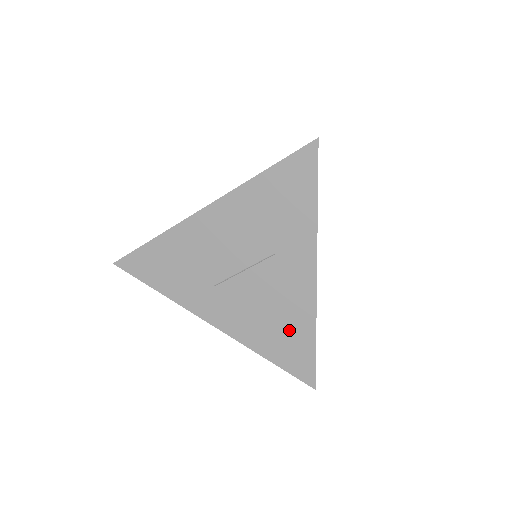
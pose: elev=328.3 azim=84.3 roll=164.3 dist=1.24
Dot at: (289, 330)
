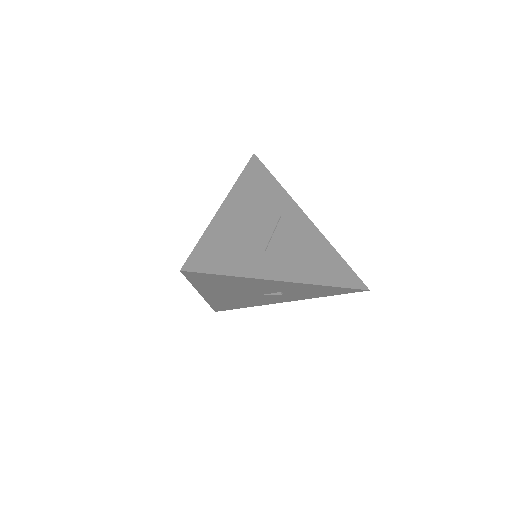
Dot at: (325, 258)
